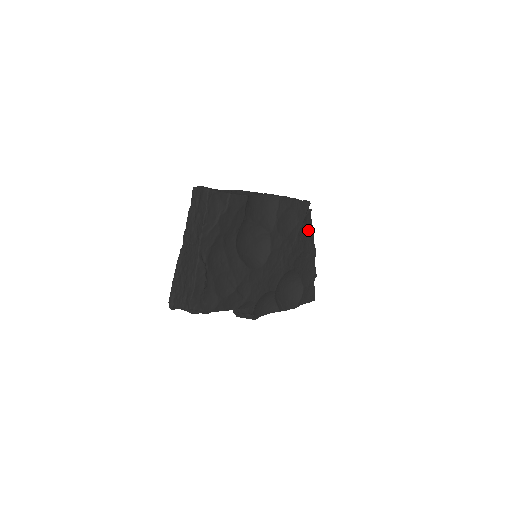
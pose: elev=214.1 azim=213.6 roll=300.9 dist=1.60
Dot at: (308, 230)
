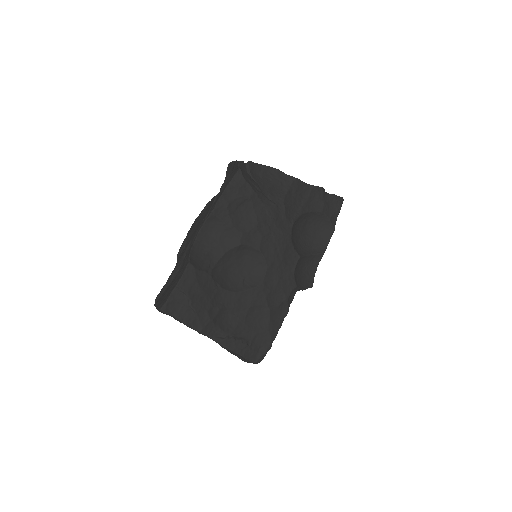
Dot at: (268, 177)
